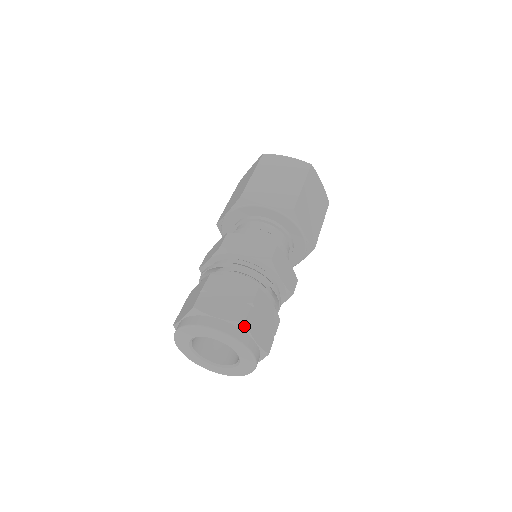
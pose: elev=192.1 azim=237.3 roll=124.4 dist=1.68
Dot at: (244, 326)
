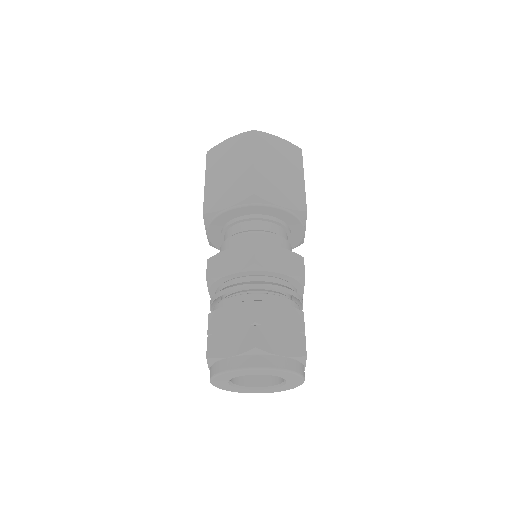
Dot at: (304, 359)
